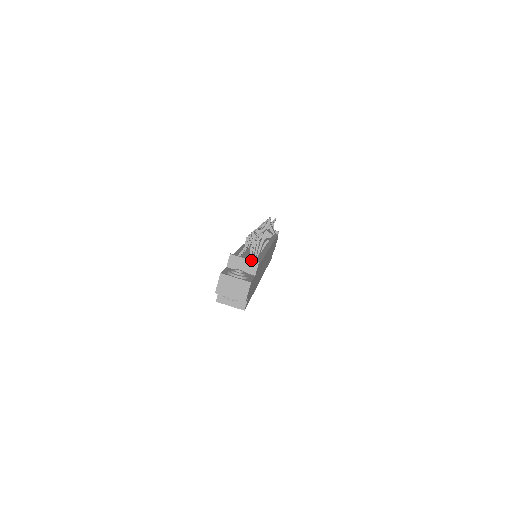
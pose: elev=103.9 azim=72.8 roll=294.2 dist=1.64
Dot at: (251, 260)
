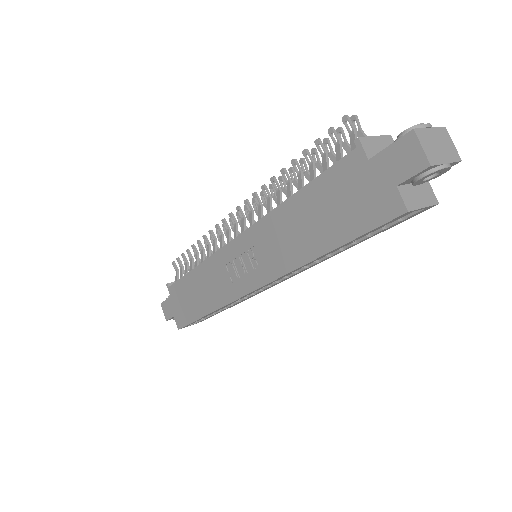
Dot at: (382, 135)
